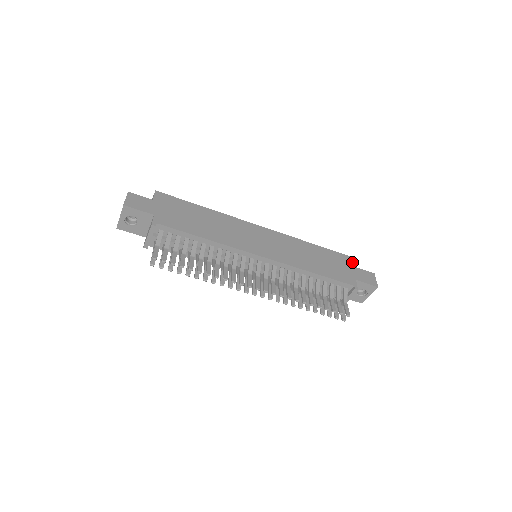
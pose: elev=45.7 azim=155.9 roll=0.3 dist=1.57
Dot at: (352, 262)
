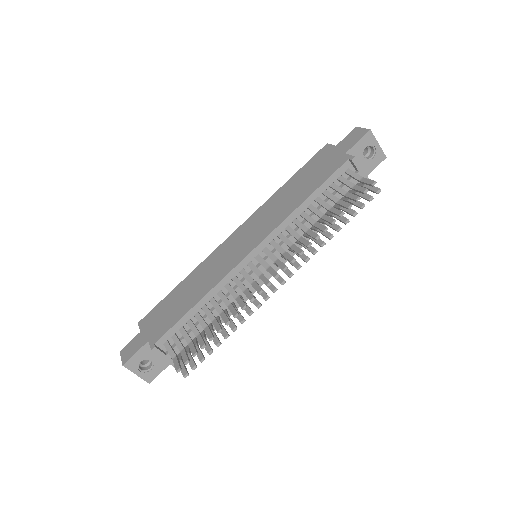
Dot at: (328, 148)
